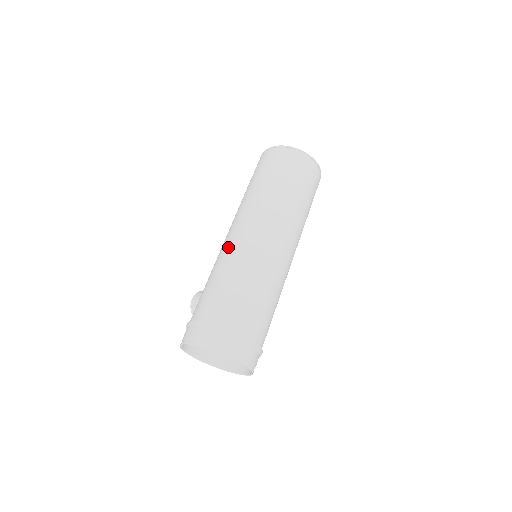
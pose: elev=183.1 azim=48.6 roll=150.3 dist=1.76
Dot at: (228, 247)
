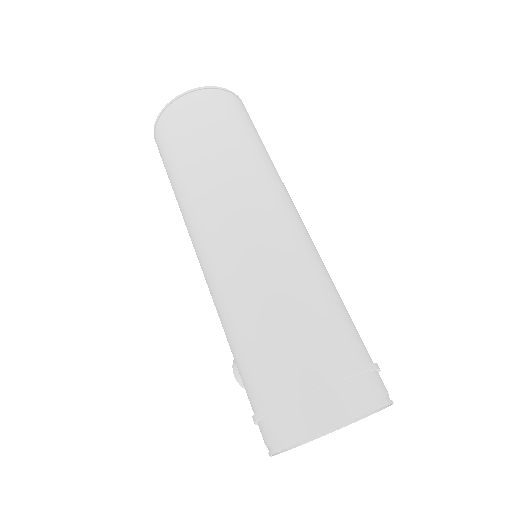
Dot at: (211, 279)
